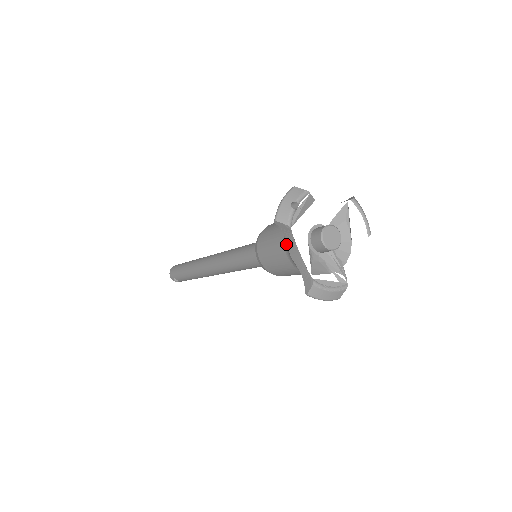
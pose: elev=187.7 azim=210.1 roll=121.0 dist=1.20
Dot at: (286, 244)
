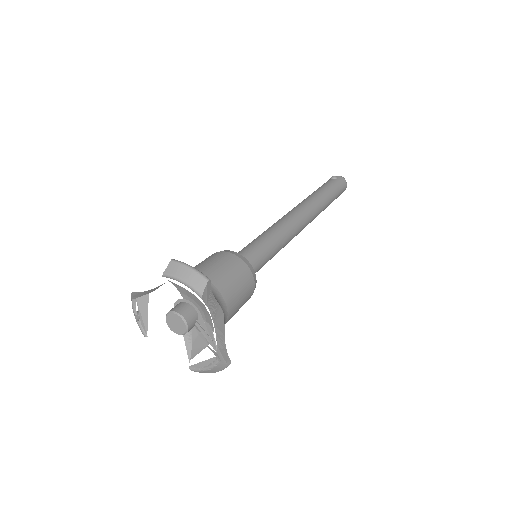
Dot at: occluded
